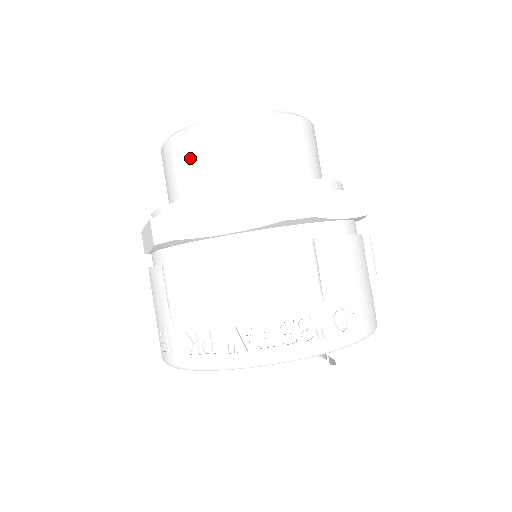
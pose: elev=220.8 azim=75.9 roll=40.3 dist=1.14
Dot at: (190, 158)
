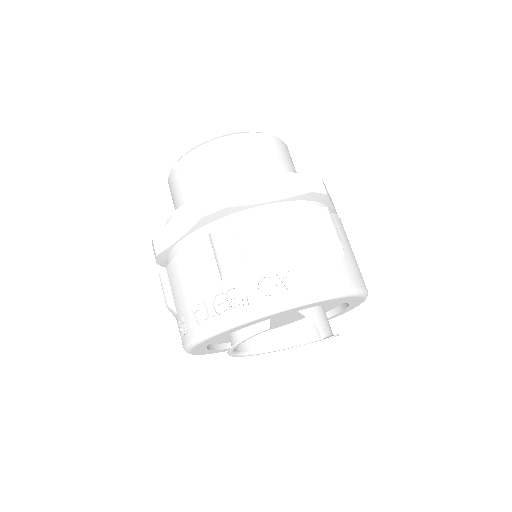
Dot at: (173, 195)
